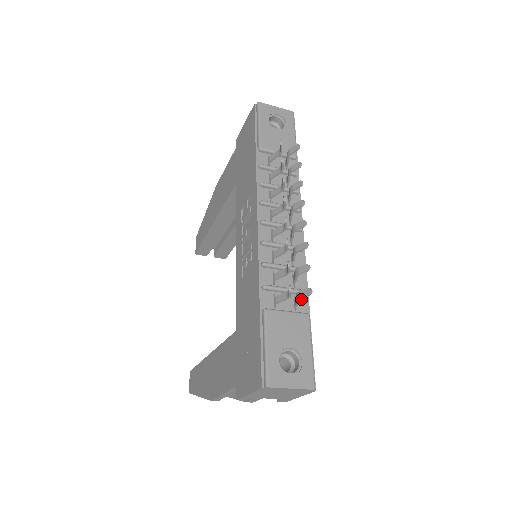
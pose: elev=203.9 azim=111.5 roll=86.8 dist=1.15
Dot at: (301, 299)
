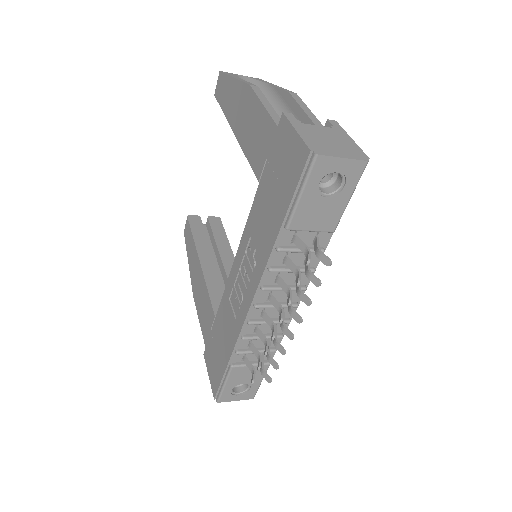
Dot at: occluded
